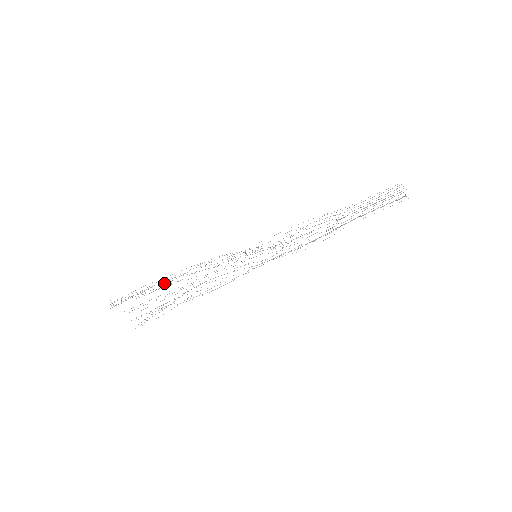
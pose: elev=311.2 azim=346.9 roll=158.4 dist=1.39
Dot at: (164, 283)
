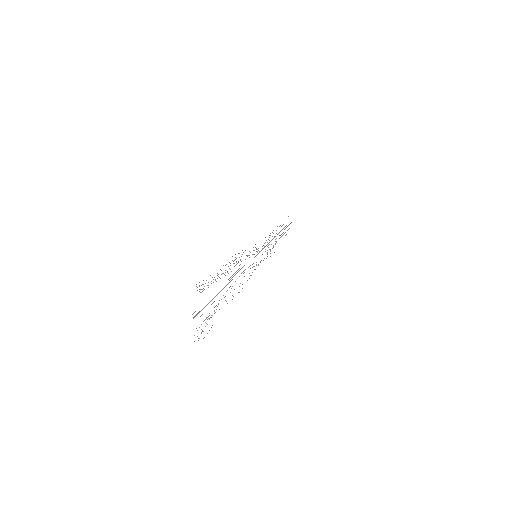
Dot at: (228, 266)
